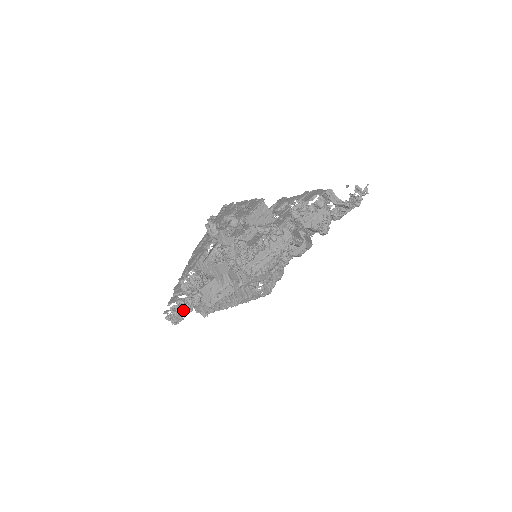
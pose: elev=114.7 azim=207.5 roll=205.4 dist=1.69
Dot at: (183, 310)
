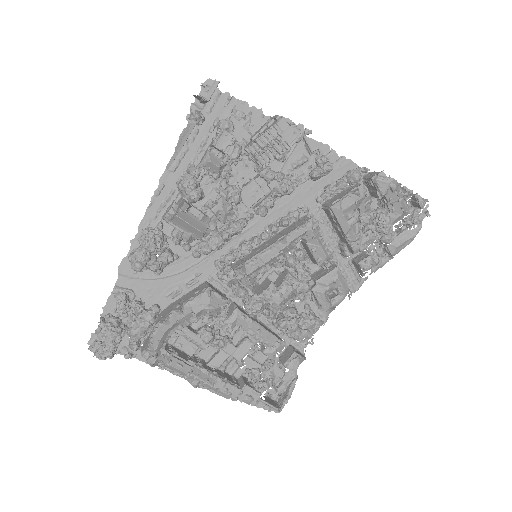
Dot at: (121, 328)
